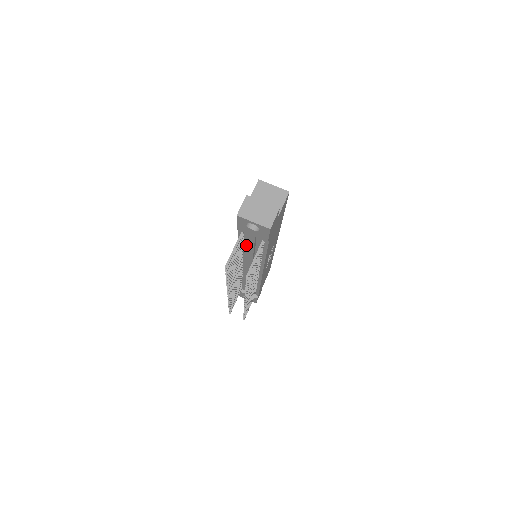
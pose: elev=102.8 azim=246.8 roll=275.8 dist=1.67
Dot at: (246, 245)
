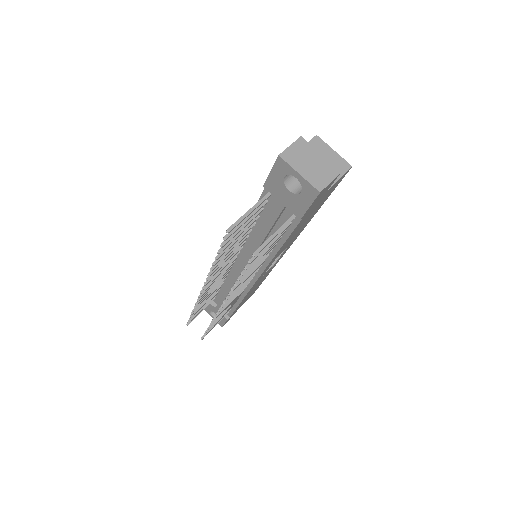
Dot at: (259, 224)
